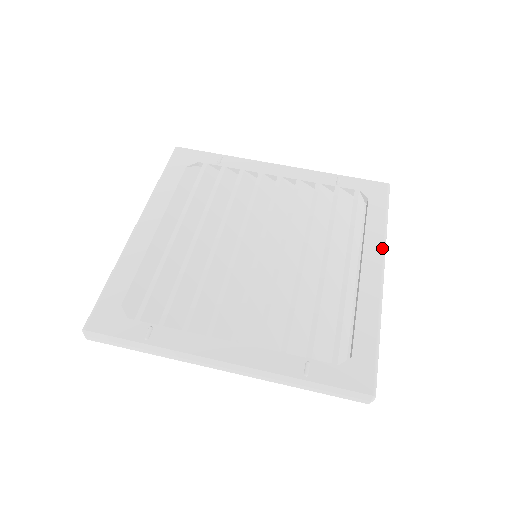
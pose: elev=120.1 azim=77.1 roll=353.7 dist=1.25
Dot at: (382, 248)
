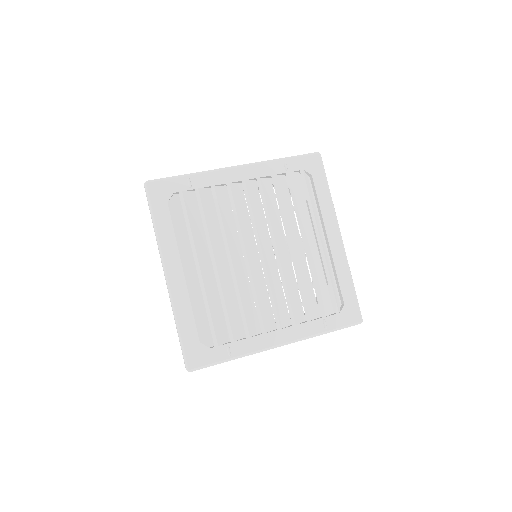
Dot at: (335, 217)
